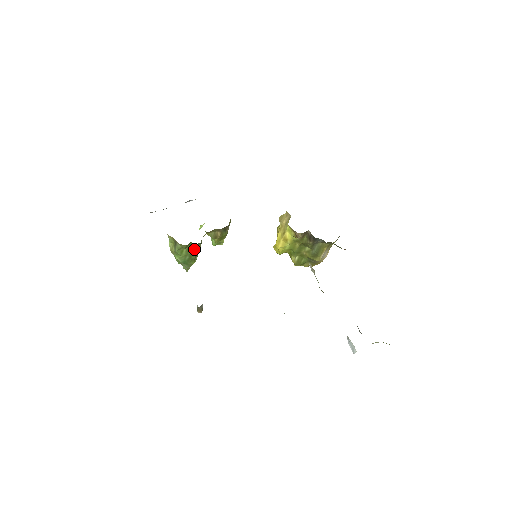
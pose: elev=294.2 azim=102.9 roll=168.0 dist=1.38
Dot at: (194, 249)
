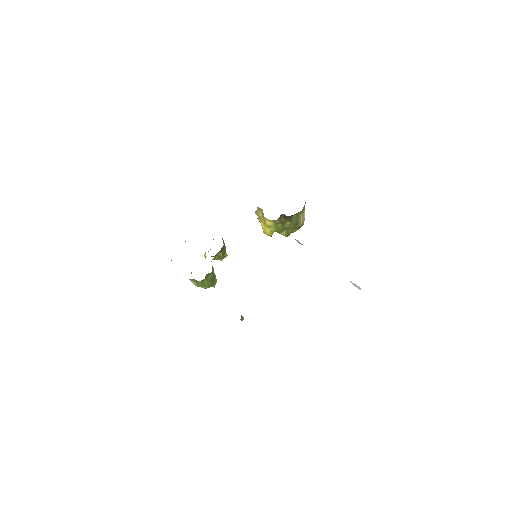
Dot at: (211, 276)
